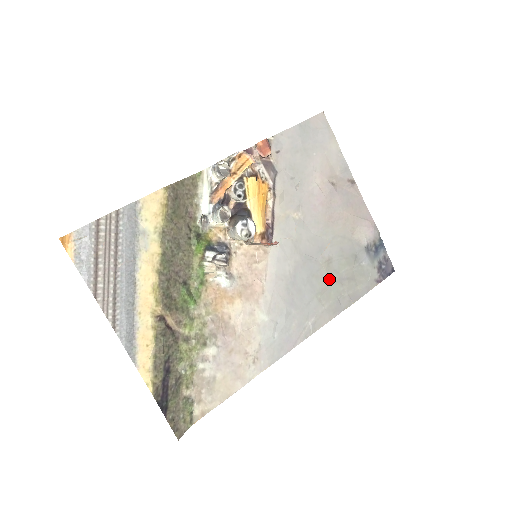
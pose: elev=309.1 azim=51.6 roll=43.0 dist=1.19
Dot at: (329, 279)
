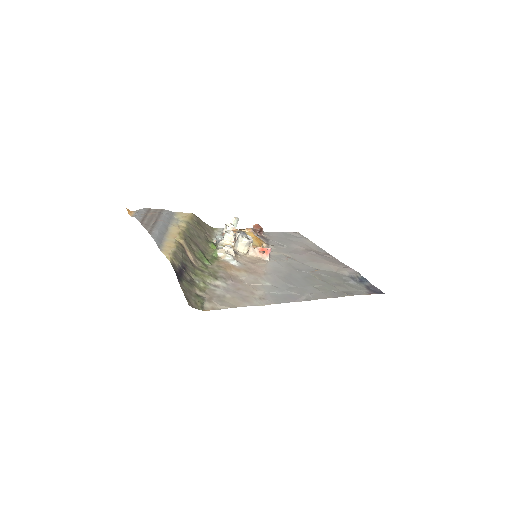
Dot at: (322, 282)
